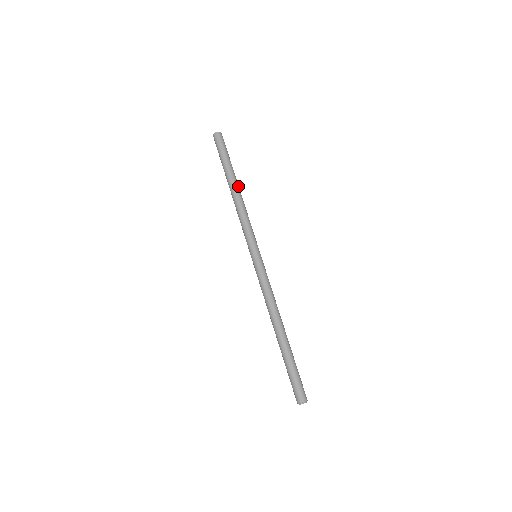
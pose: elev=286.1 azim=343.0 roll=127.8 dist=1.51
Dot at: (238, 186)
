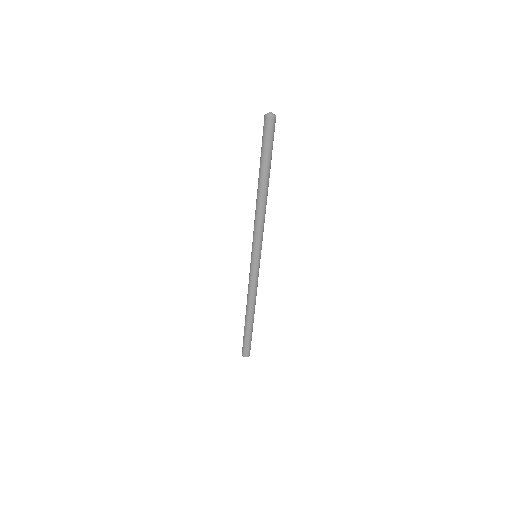
Dot at: occluded
